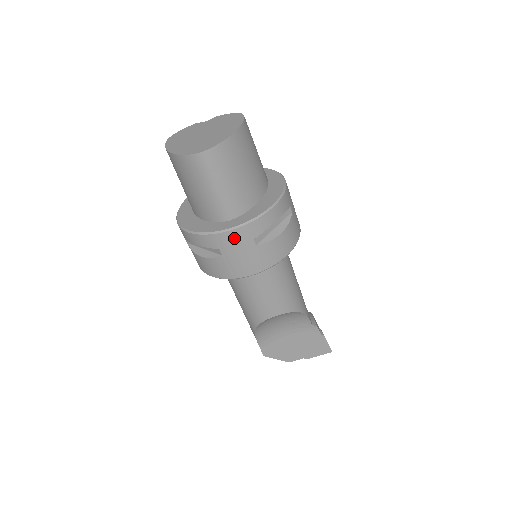
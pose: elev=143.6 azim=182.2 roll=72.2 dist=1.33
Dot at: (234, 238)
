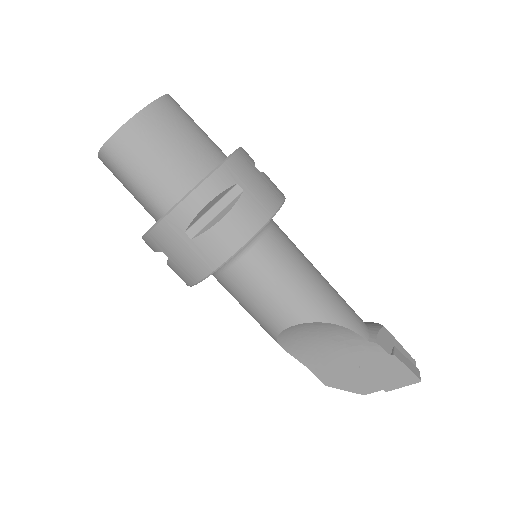
Dot at: (164, 235)
